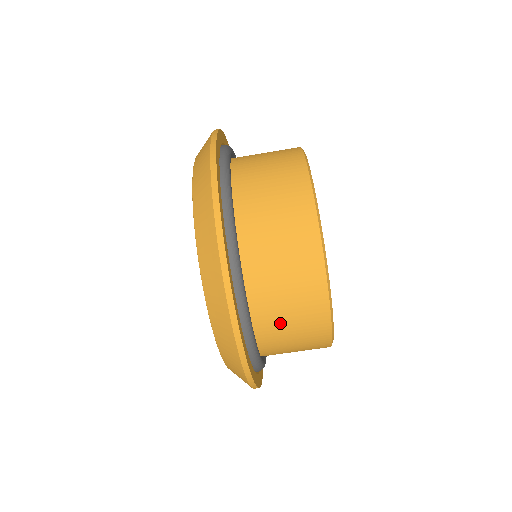
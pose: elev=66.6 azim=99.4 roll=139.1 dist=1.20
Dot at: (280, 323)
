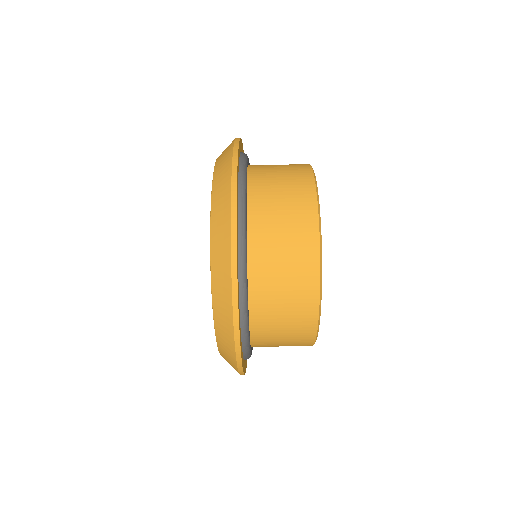
Dot at: (273, 346)
